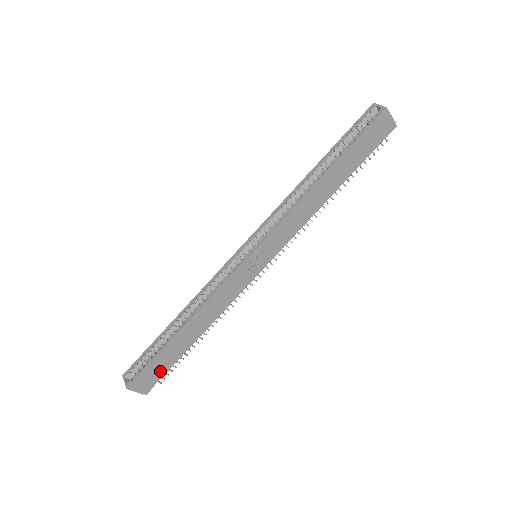
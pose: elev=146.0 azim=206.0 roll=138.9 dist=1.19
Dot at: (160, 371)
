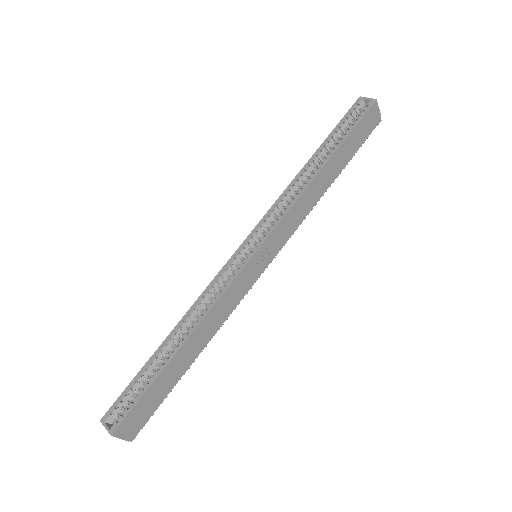
Dot at: (151, 406)
